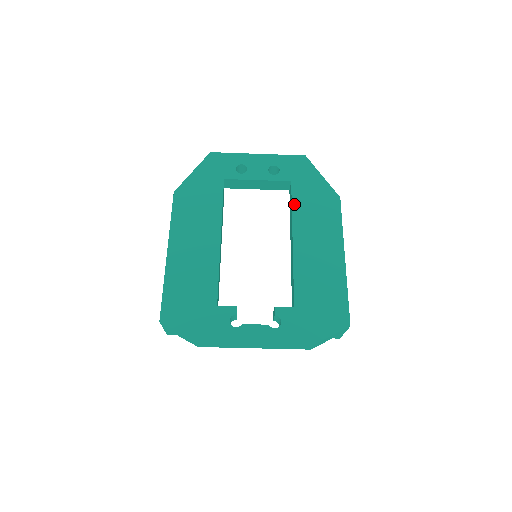
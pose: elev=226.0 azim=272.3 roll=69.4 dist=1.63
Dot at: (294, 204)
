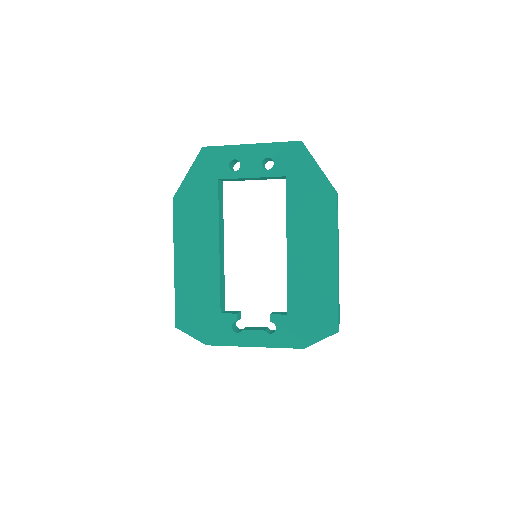
Dot at: (288, 204)
